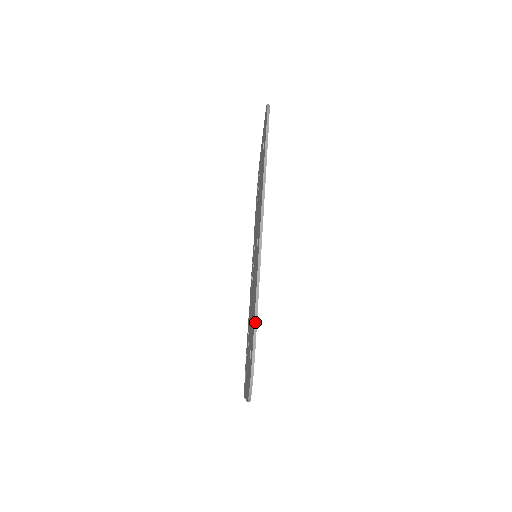
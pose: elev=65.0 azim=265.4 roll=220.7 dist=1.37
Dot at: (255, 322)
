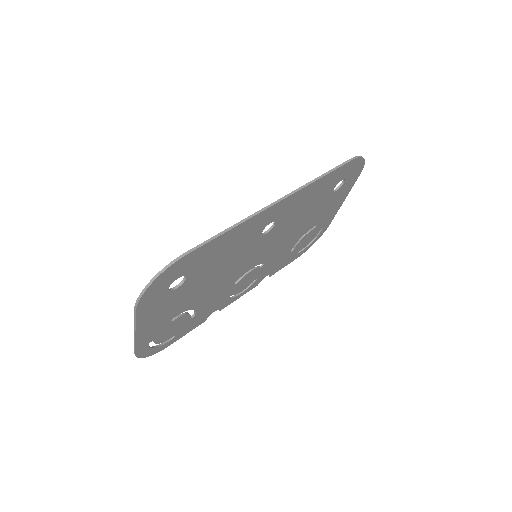
Dot at: (206, 241)
